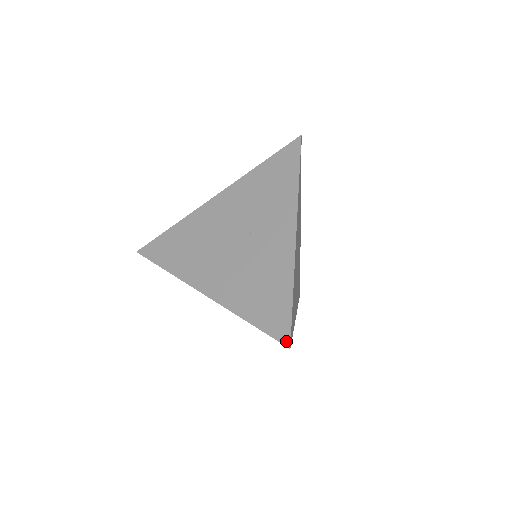
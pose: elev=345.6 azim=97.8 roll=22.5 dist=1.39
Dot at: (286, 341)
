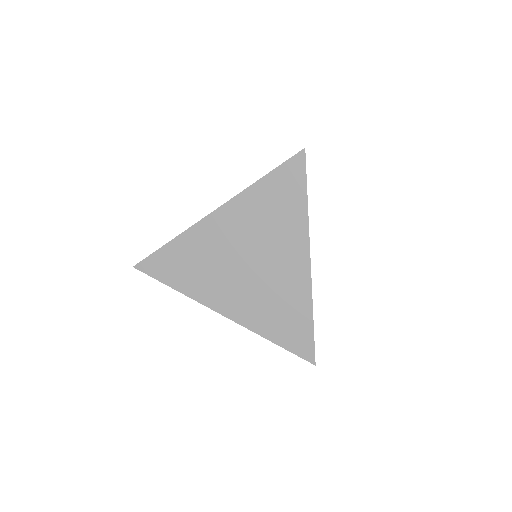
Dot at: (311, 360)
